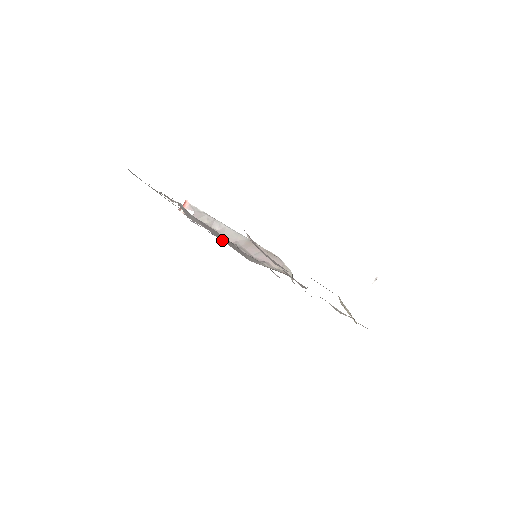
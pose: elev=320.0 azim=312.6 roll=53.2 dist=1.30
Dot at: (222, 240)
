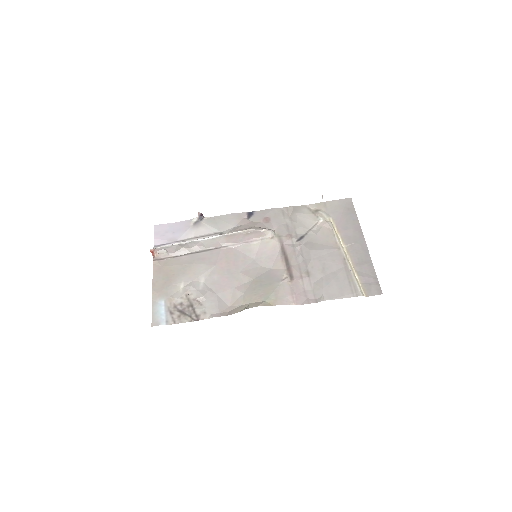
Dot at: (237, 275)
